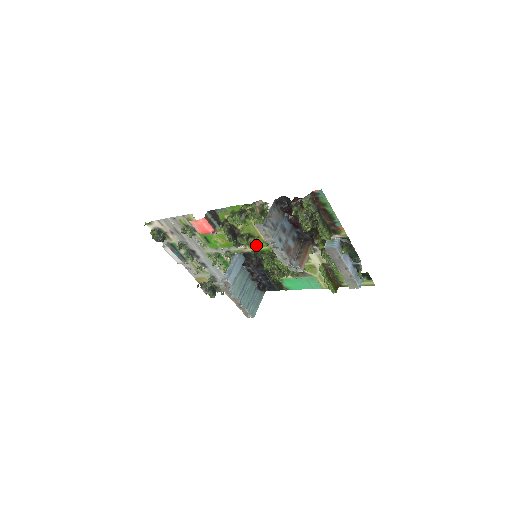
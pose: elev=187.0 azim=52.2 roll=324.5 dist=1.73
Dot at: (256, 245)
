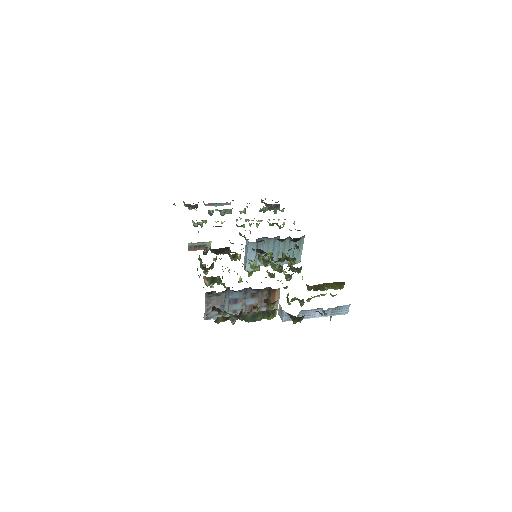
Dot at: occluded
